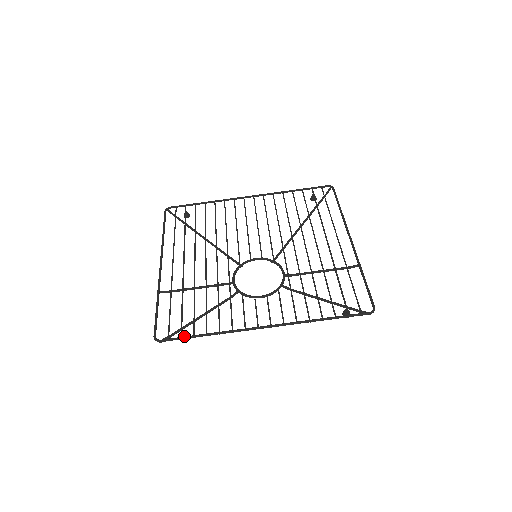
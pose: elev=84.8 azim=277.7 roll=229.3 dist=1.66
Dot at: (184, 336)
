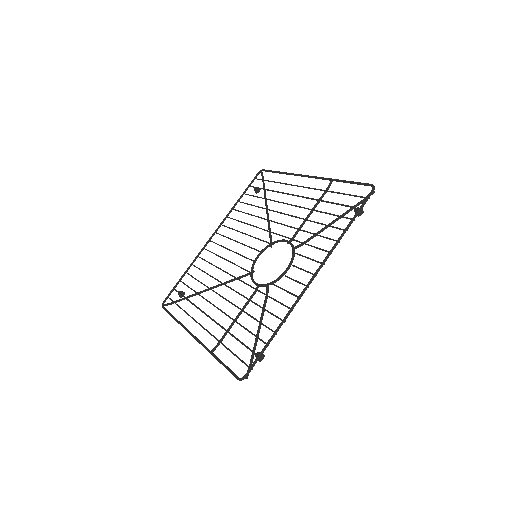
Dot at: (260, 352)
